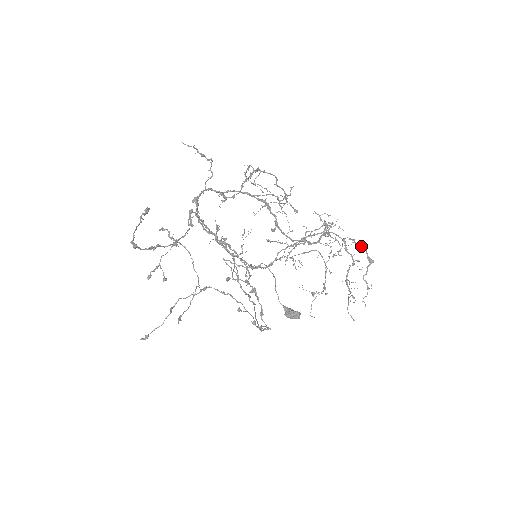
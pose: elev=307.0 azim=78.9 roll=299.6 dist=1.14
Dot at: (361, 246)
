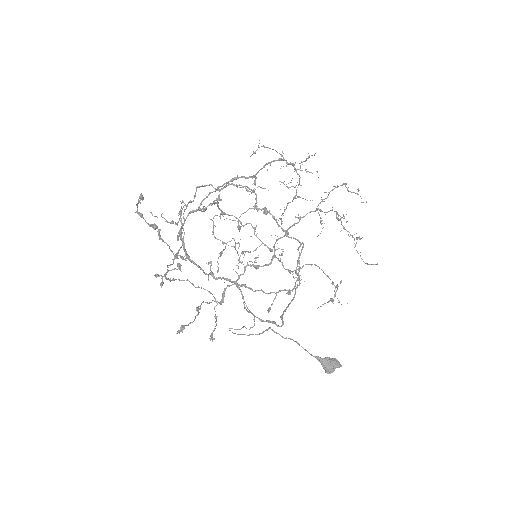
Dot at: (331, 190)
